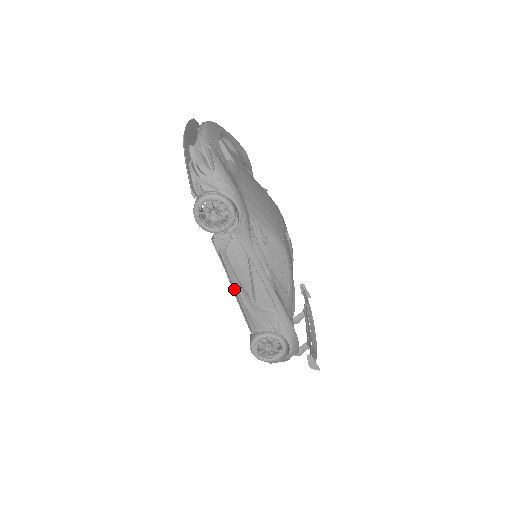
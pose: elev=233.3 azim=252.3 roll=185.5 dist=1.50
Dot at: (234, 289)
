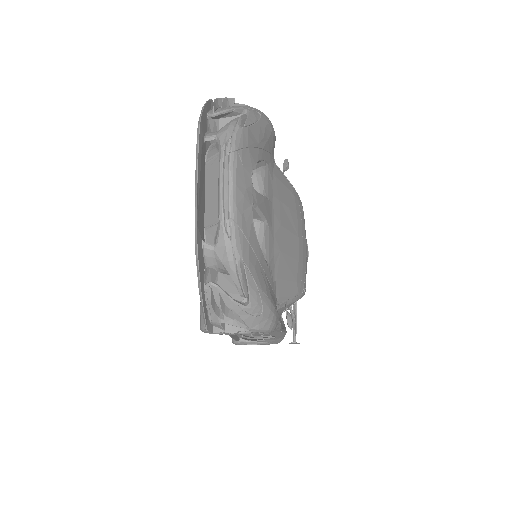
Dot at: occluded
